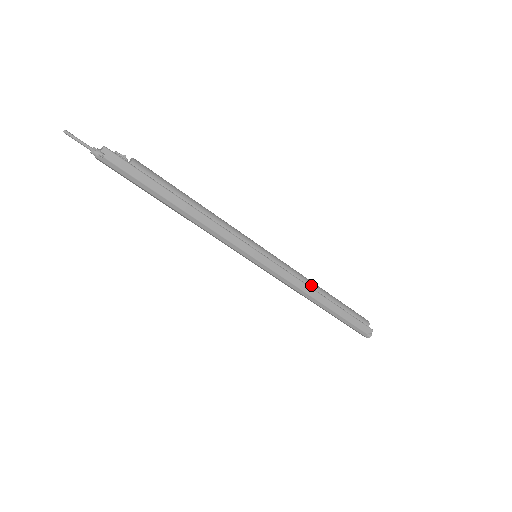
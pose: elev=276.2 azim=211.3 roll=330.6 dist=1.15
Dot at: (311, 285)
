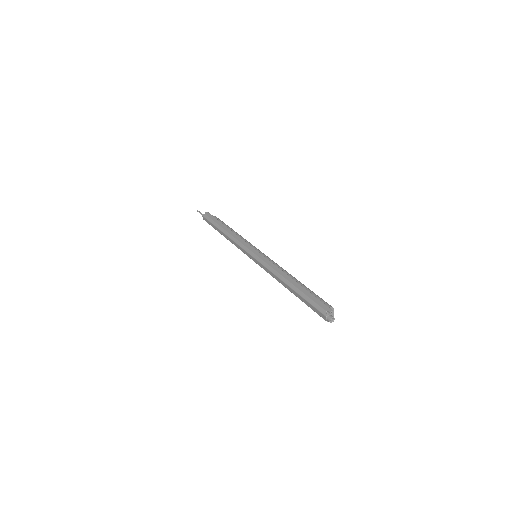
Dot at: (286, 272)
